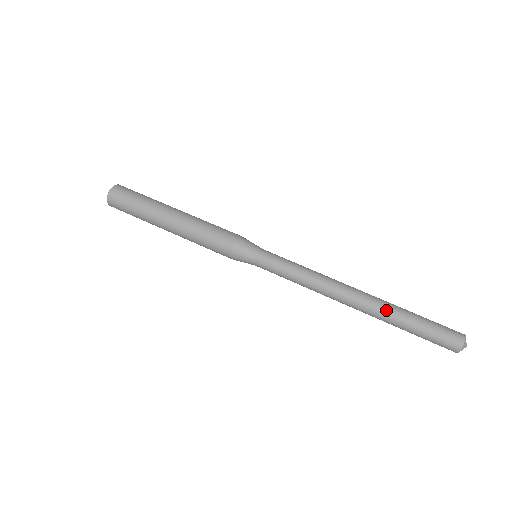
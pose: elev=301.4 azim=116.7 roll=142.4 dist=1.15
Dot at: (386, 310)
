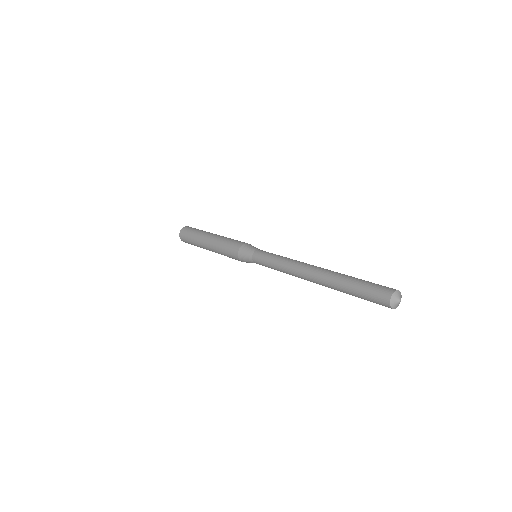
Dot at: (334, 275)
